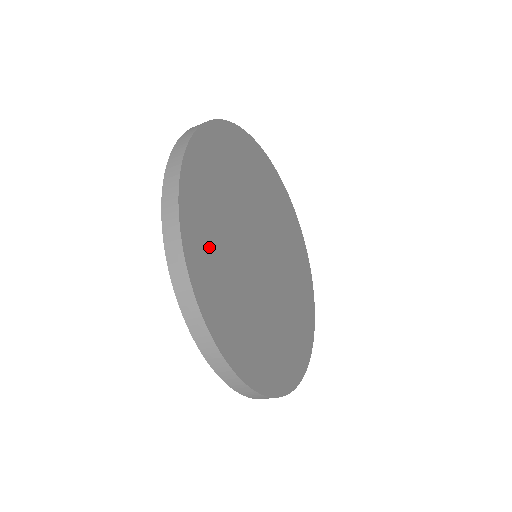
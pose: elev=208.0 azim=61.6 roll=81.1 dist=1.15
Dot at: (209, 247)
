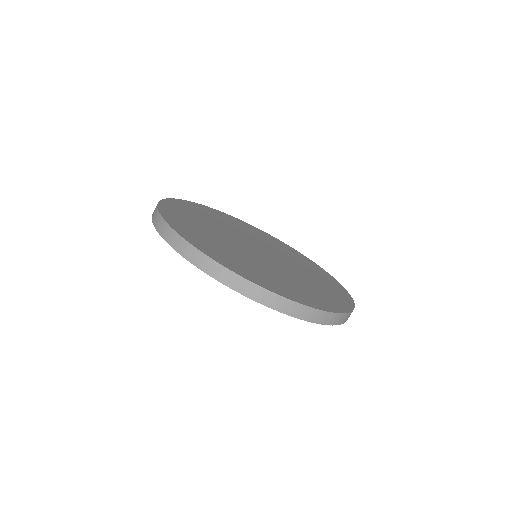
Dot at: (213, 247)
